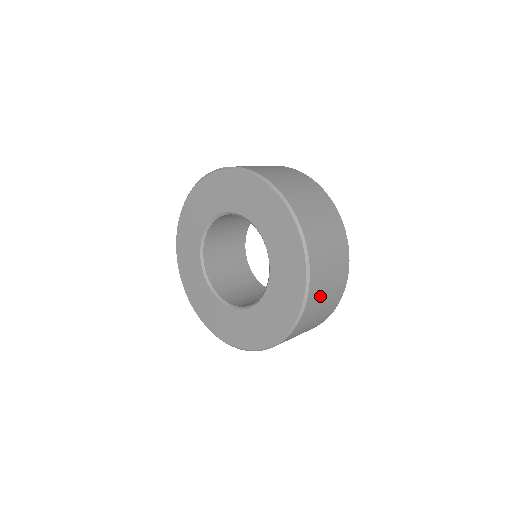
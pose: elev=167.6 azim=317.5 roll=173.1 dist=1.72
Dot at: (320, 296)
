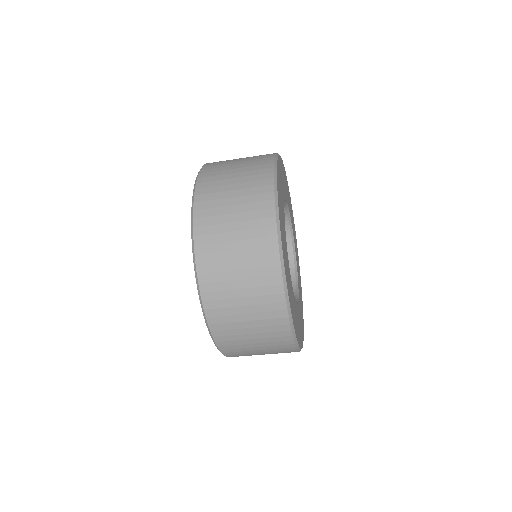
Dot at: (222, 257)
